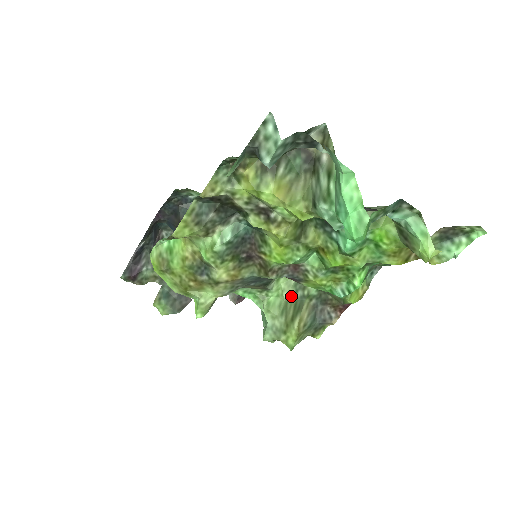
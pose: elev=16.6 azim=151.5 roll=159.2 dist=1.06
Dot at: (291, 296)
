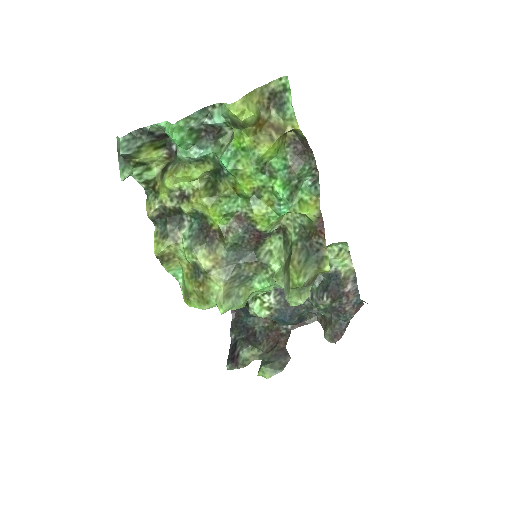
Dot at: (286, 256)
